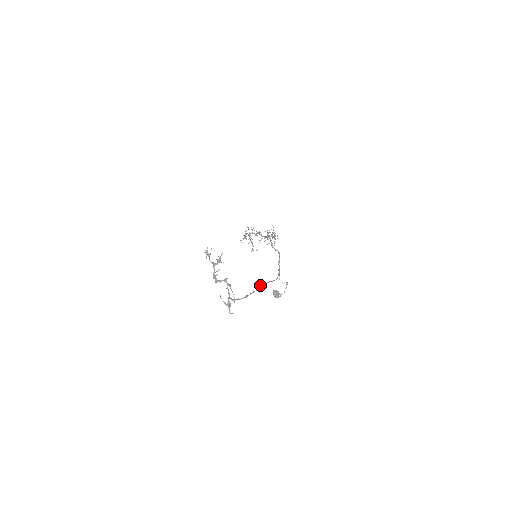
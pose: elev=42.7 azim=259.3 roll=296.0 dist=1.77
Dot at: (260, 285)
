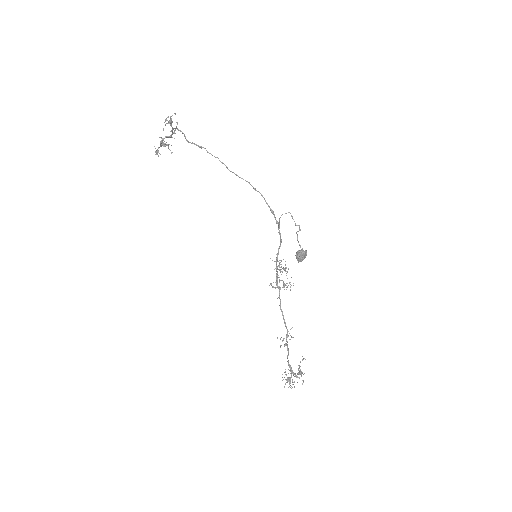
Dot at: (226, 167)
